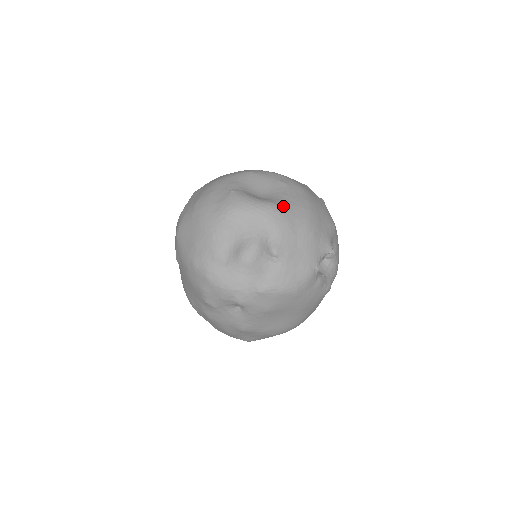
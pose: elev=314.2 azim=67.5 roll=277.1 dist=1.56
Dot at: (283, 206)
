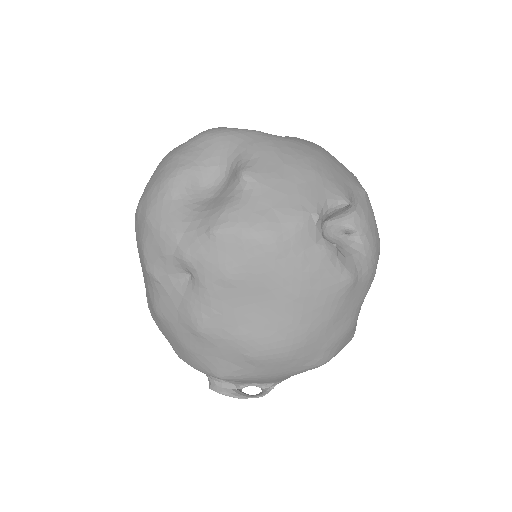
Dot at: (274, 135)
